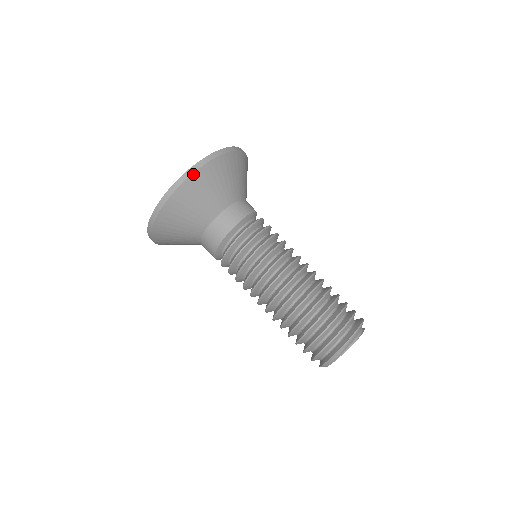
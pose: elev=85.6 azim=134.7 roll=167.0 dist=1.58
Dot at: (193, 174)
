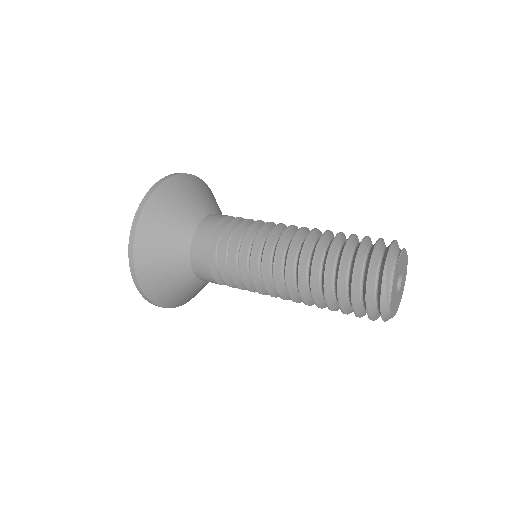
Dot at: (135, 240)
